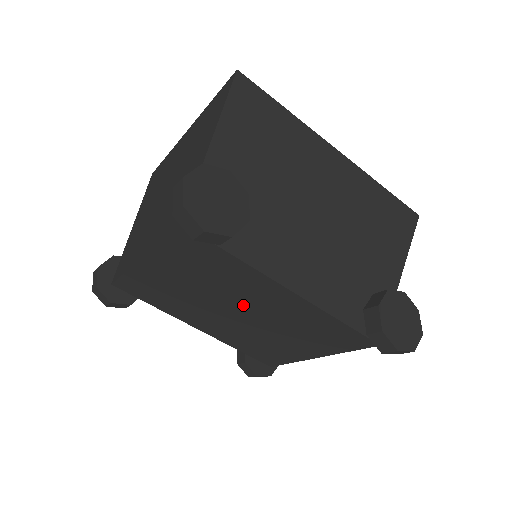
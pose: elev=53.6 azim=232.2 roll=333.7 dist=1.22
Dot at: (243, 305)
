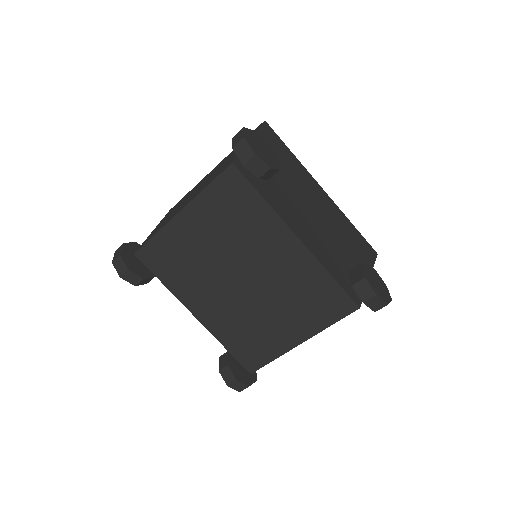
Dot at: (252, 266)
